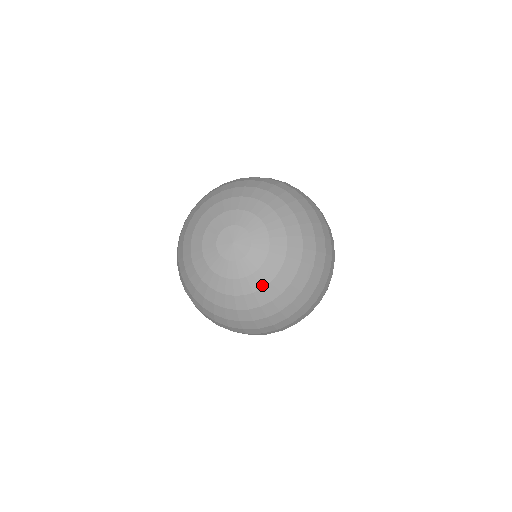
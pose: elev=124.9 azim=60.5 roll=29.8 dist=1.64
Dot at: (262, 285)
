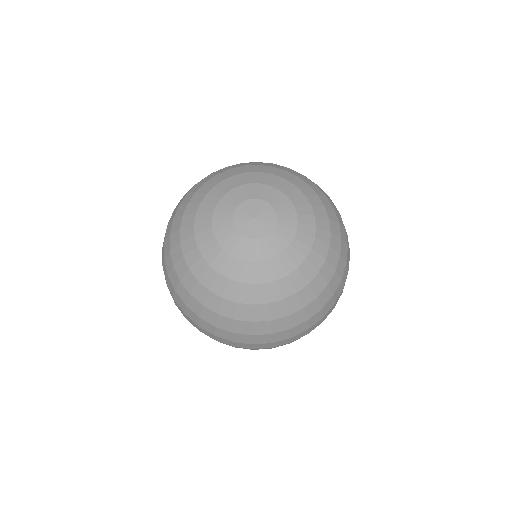
Dot at: (297, 263)
